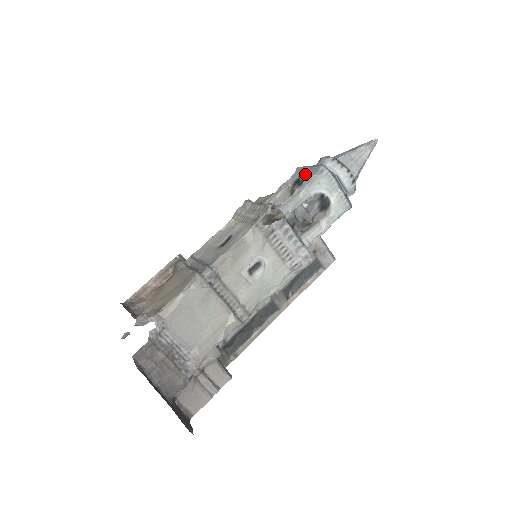
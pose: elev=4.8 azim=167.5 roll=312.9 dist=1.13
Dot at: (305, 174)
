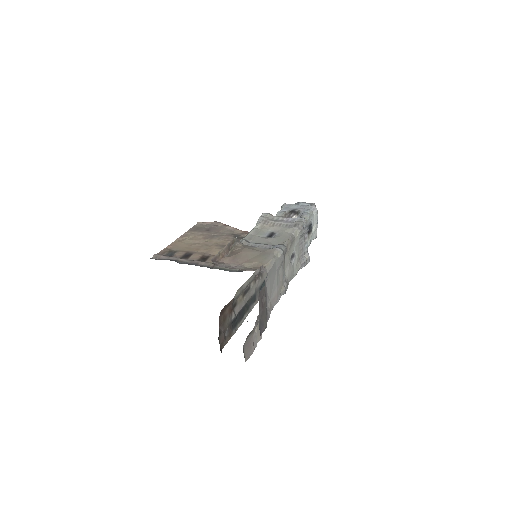
Dot at: (299, 208)
